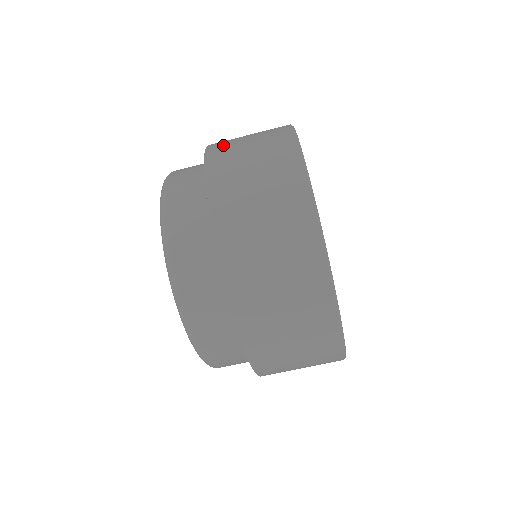
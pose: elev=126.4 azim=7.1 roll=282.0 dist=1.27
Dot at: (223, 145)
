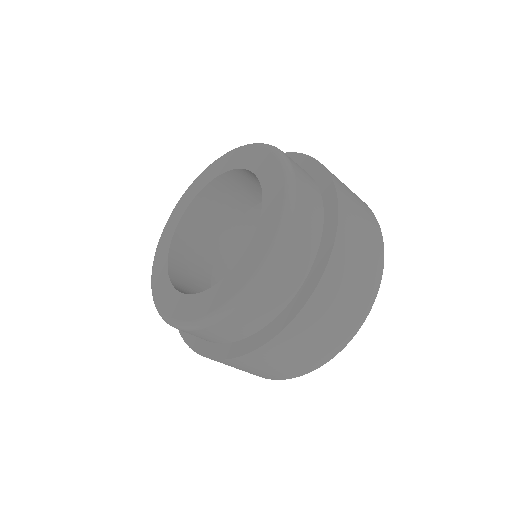
Dot at: occluded
